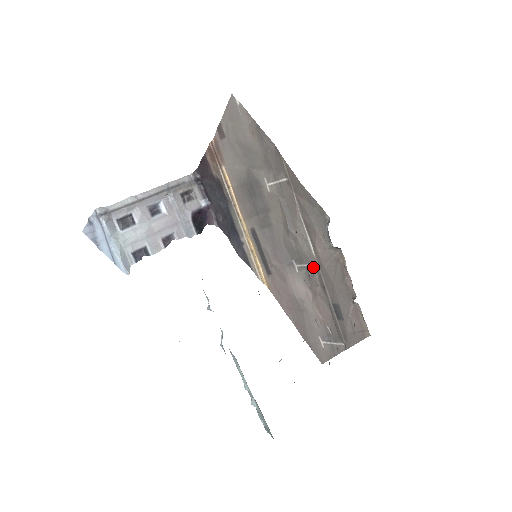
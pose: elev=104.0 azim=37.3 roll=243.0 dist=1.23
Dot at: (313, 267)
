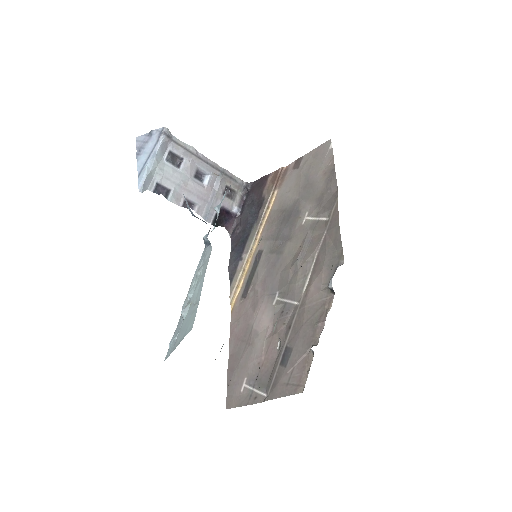
Dot at: (293, 305)
